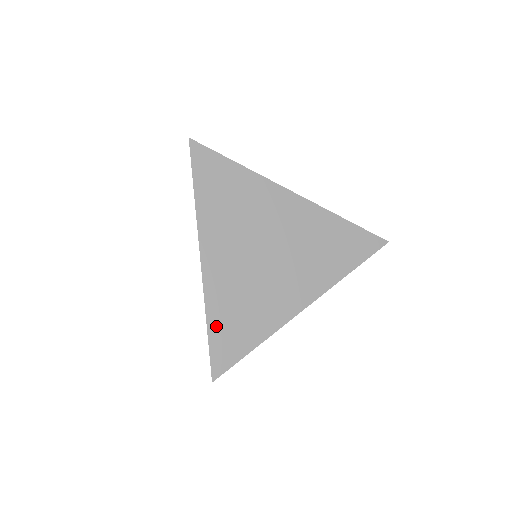
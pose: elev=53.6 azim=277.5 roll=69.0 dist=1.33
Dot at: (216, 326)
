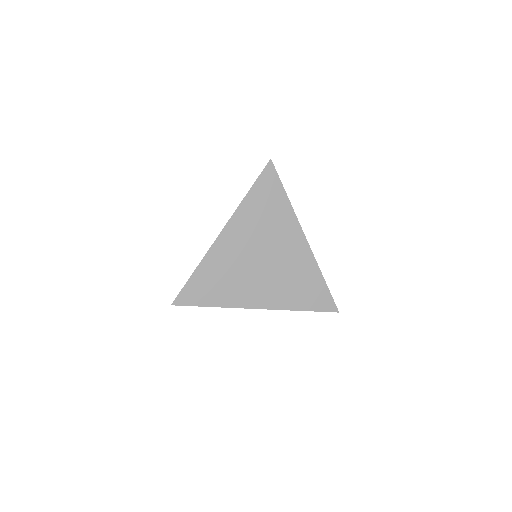
Dot at: (199, 276)
